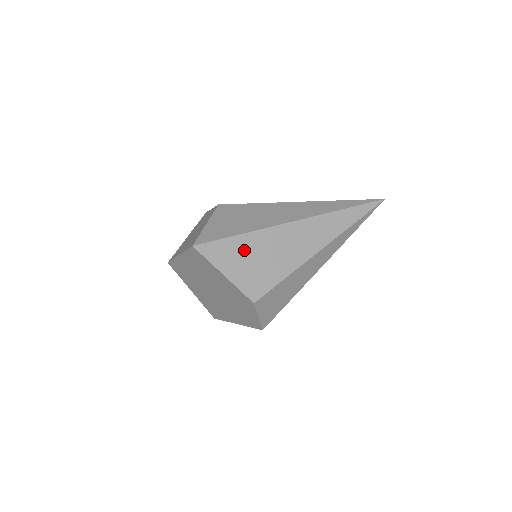
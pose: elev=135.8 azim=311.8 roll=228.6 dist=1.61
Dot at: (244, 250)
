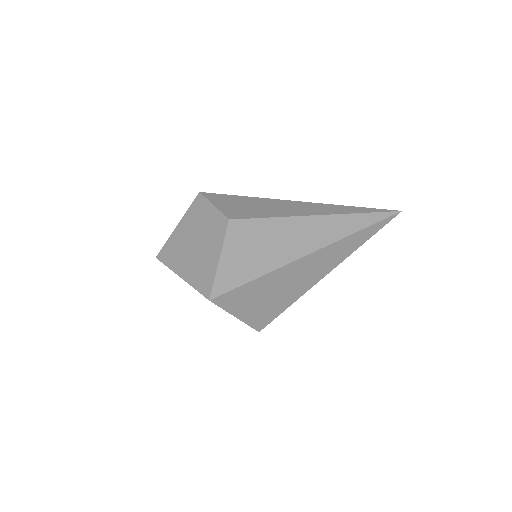
Dot at: (259, 291)
